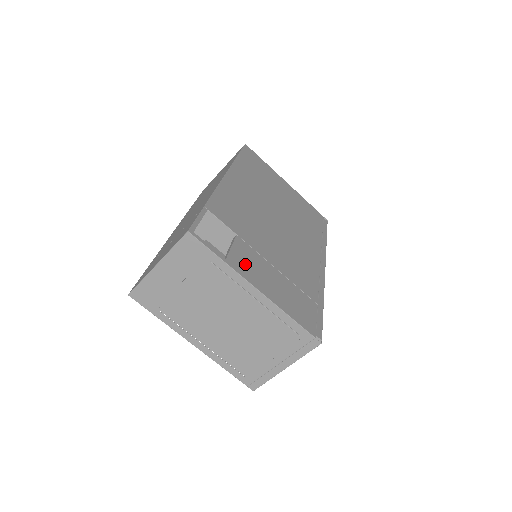
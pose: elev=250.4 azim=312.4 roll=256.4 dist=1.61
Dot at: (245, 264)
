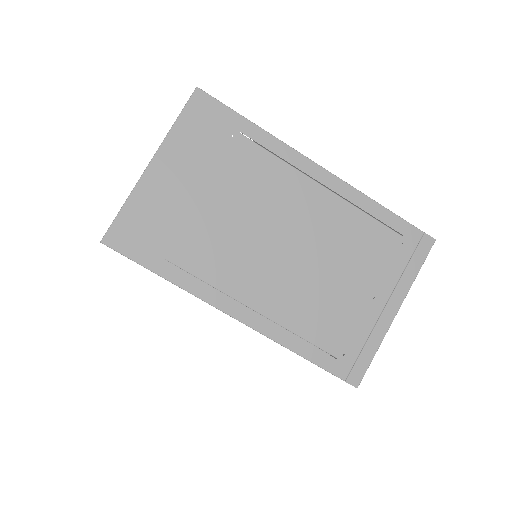
Dot at: occluded
